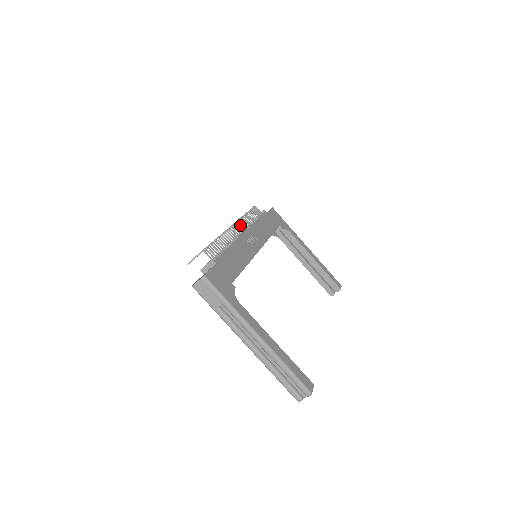
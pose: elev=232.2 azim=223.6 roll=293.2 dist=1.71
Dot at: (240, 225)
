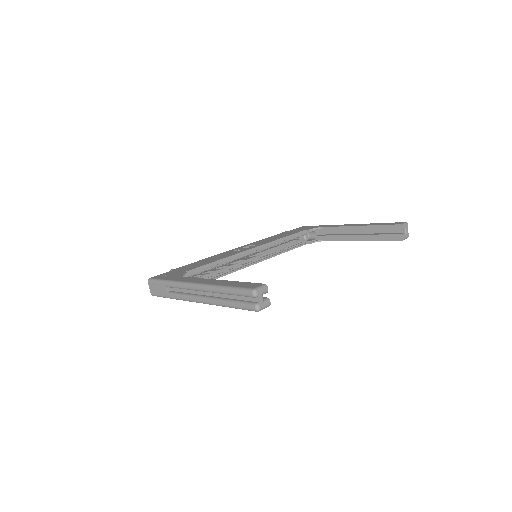
Dot at: occluded
